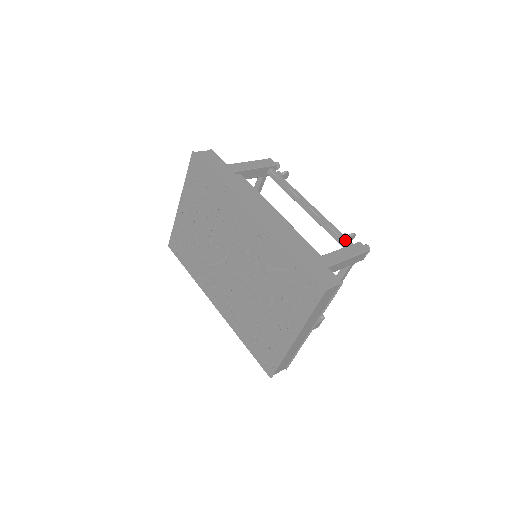
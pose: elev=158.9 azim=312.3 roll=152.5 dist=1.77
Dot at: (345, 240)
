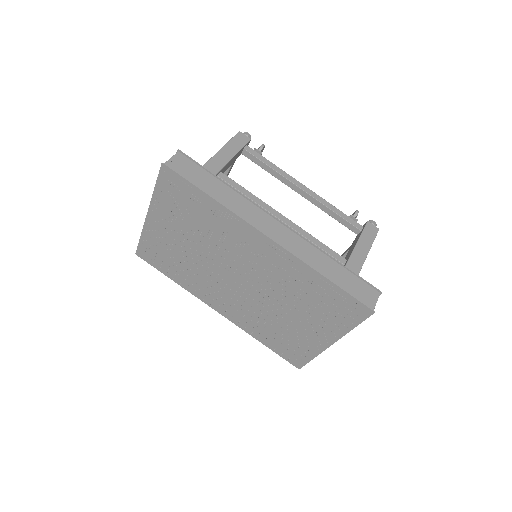
Dot at: (354, 224)
